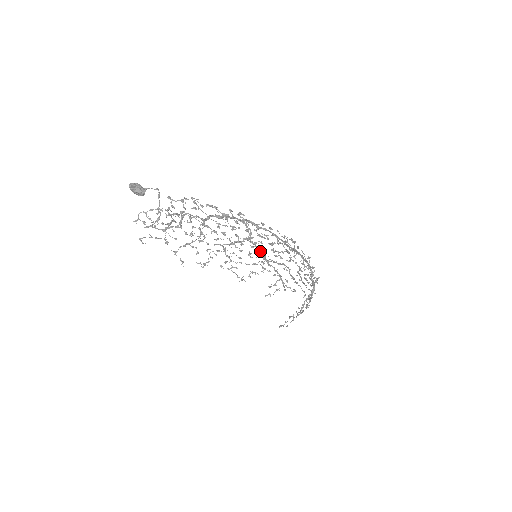
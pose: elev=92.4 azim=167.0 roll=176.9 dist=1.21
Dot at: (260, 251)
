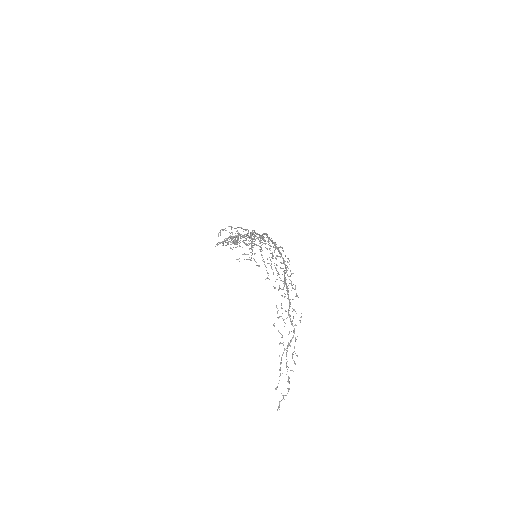
Dot at: occluded
